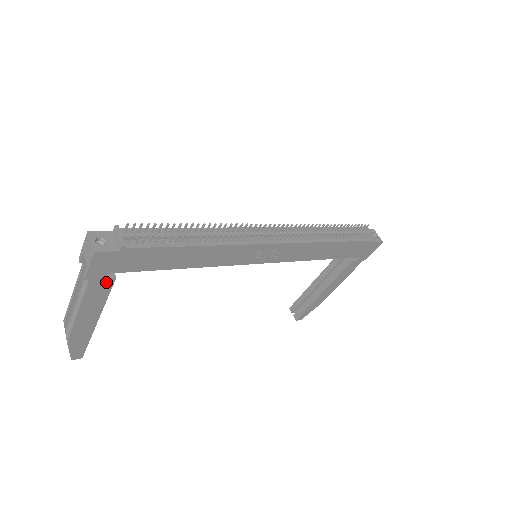
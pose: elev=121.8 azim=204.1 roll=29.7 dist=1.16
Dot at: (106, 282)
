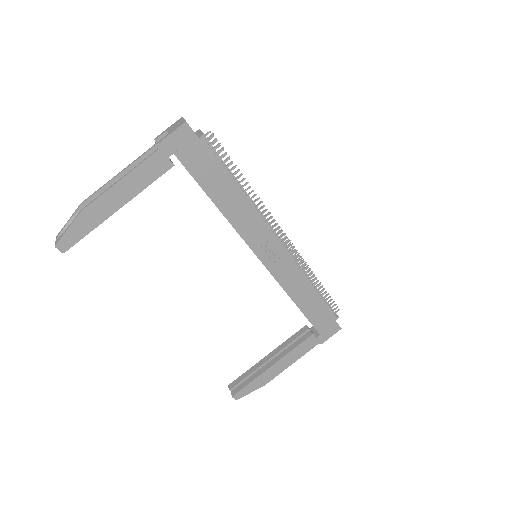
Dot at: (165, 164)
